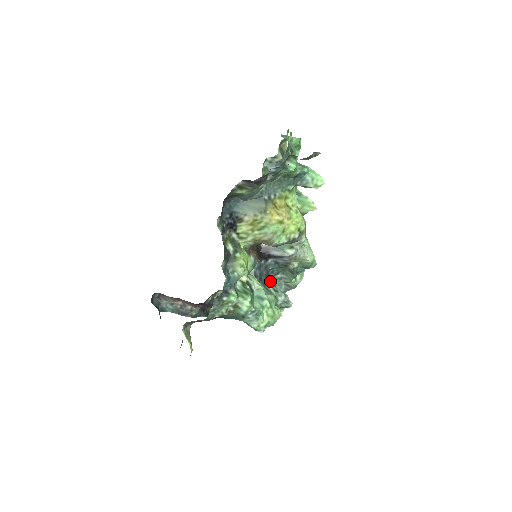
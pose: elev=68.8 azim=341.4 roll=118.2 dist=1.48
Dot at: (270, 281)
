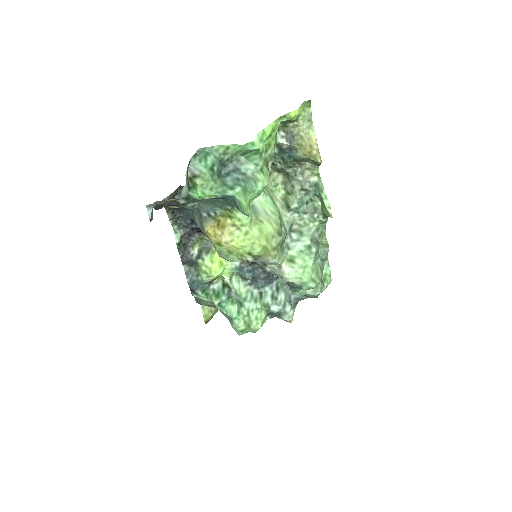
Dot at: (279, 283)
